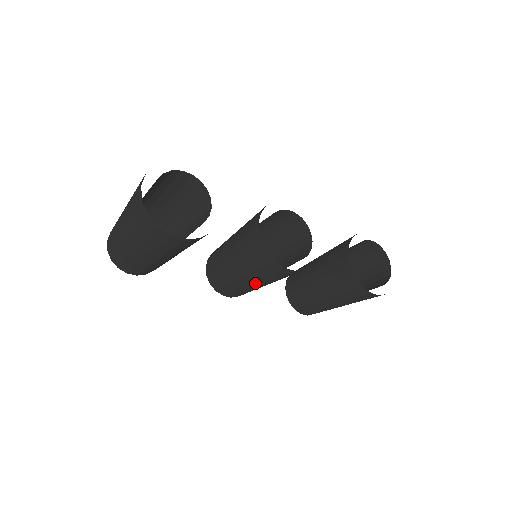
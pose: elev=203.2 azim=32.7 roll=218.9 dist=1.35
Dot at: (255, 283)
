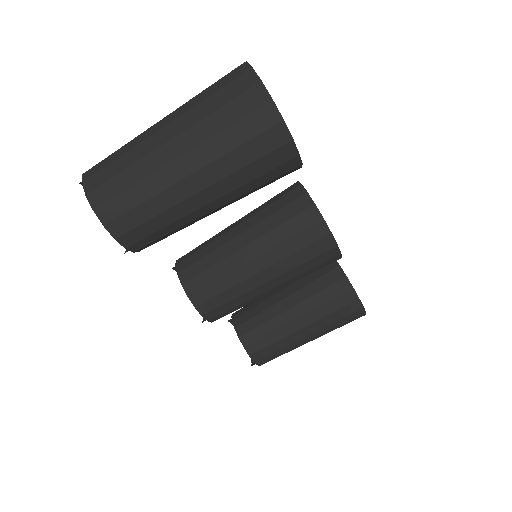
Dot at: (273, 282)
